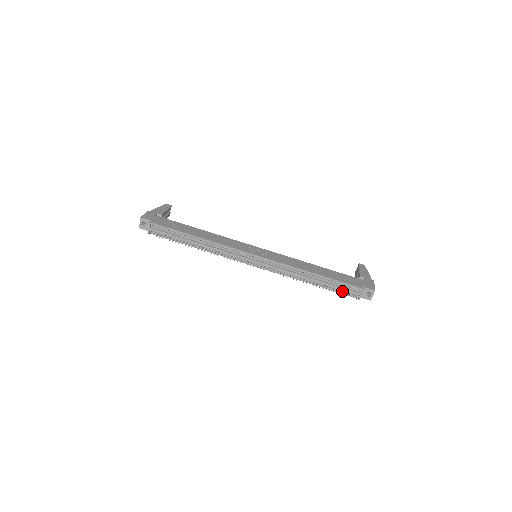
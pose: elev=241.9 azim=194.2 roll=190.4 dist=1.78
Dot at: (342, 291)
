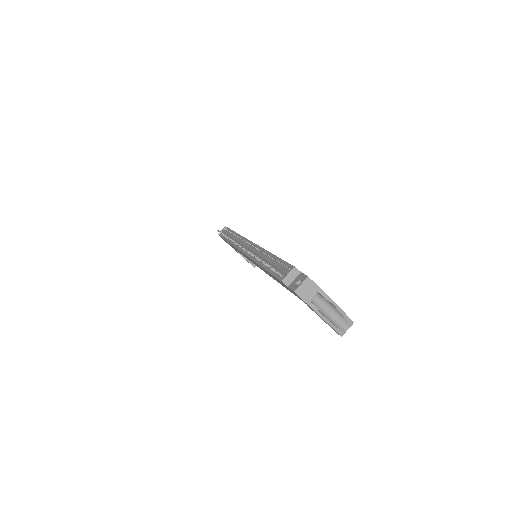
Dot at: (277, 274)
